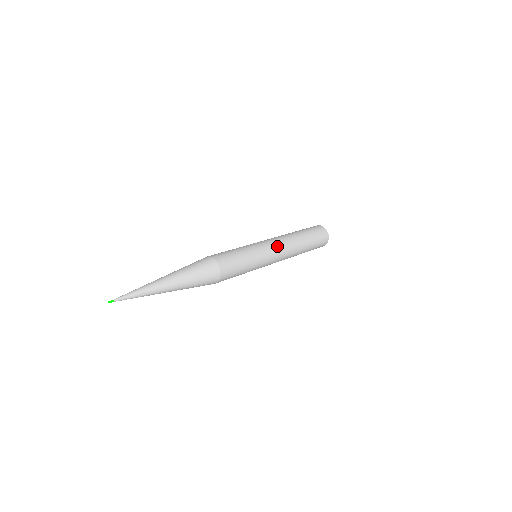
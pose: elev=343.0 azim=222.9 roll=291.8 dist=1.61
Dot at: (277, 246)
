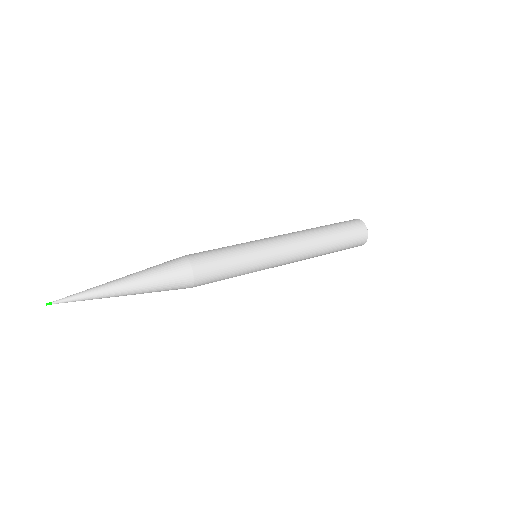
Dot at: (280, 239)
